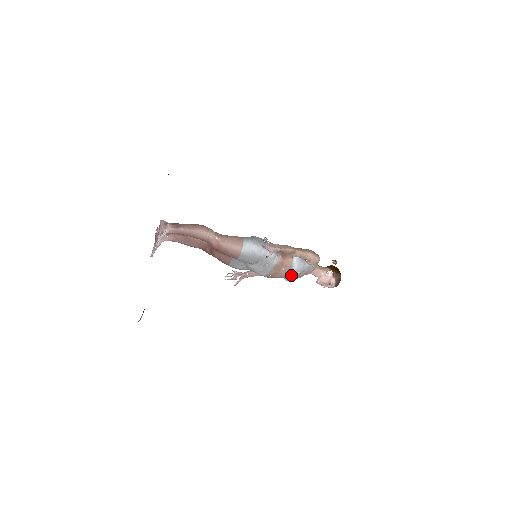
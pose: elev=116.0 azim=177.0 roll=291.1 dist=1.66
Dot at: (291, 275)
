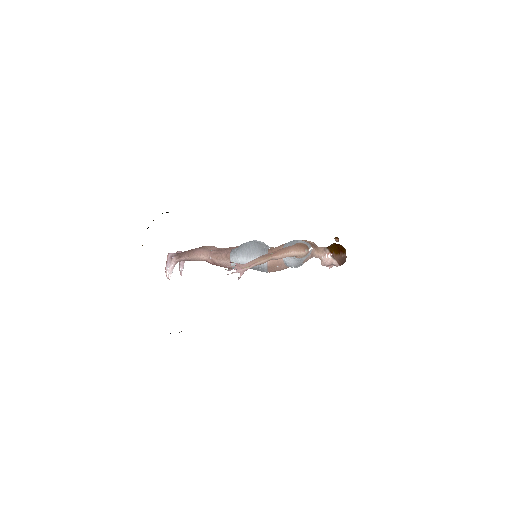
Dot at: occluded
